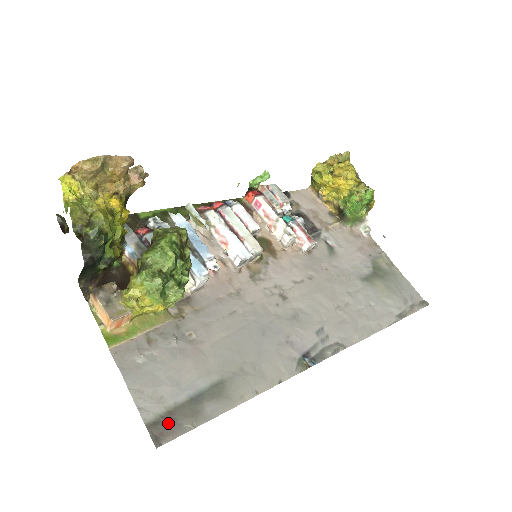
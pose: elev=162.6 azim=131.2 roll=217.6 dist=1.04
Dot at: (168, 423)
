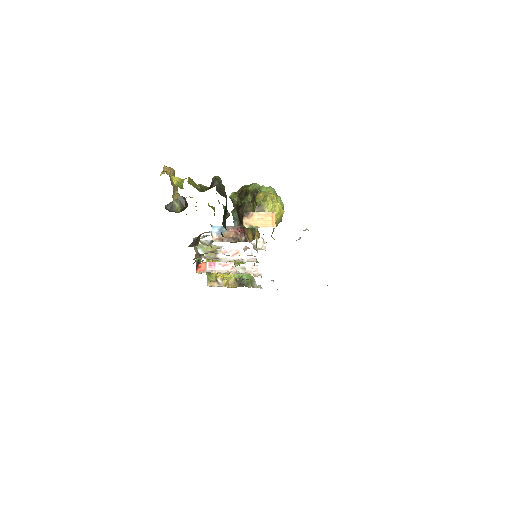
Dot at: occluded
